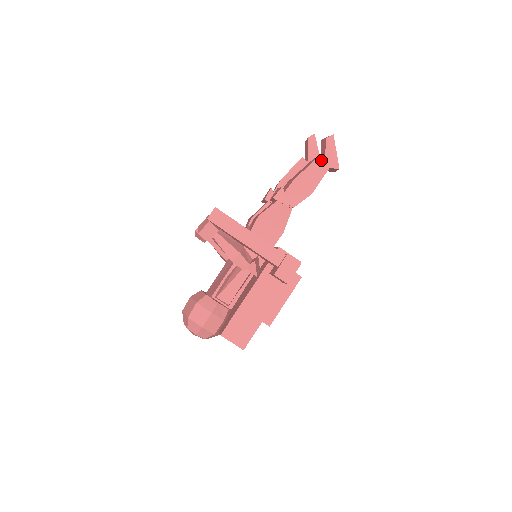
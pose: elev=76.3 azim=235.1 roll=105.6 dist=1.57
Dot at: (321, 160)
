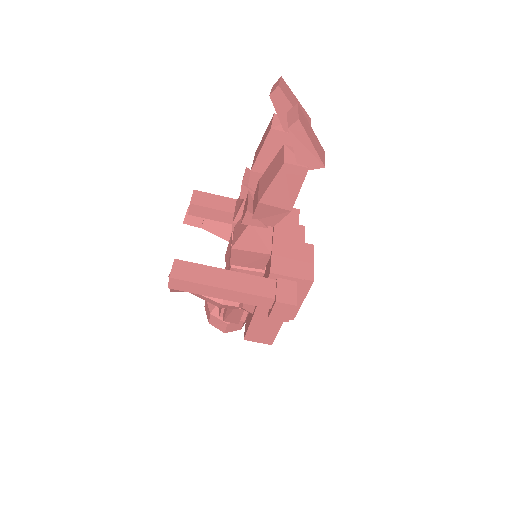
Dot at: (289, 166)
